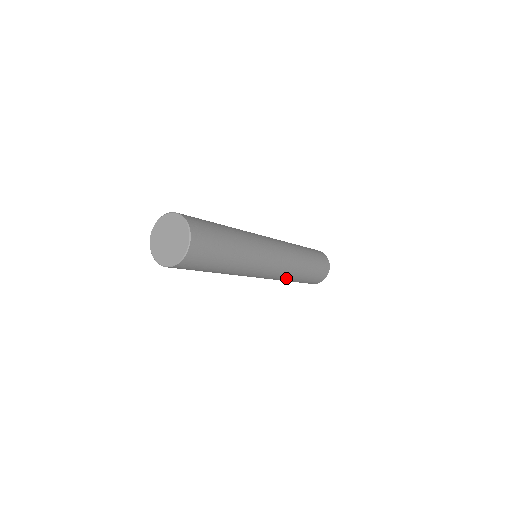
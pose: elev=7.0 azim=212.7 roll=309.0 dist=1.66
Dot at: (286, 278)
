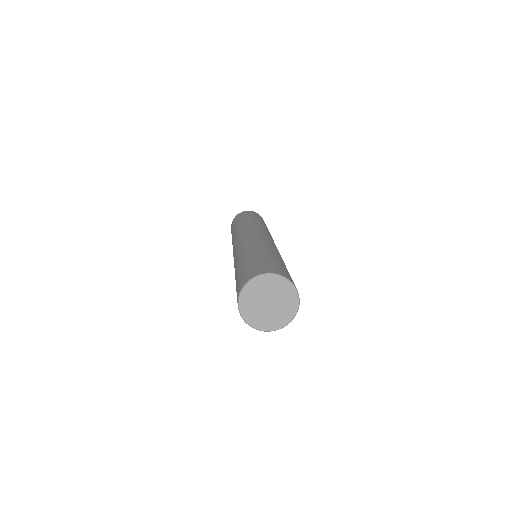
Dot at: occluded
